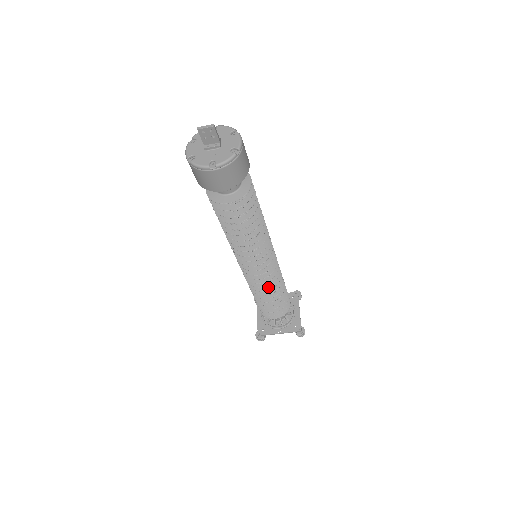
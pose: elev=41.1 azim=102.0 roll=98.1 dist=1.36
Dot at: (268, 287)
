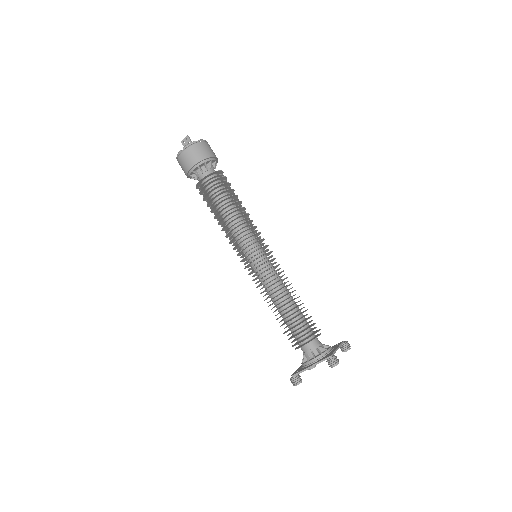
Dot at: (271, 285)
